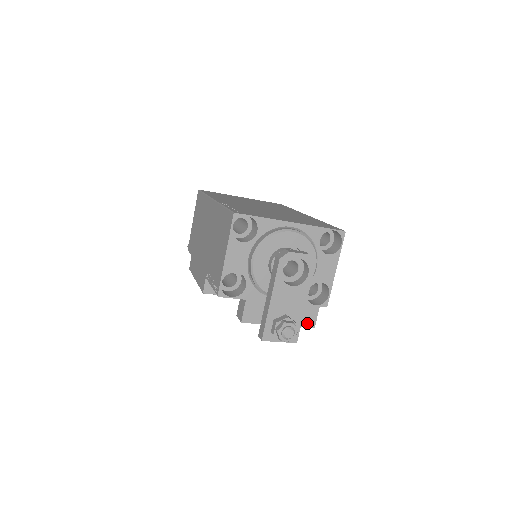
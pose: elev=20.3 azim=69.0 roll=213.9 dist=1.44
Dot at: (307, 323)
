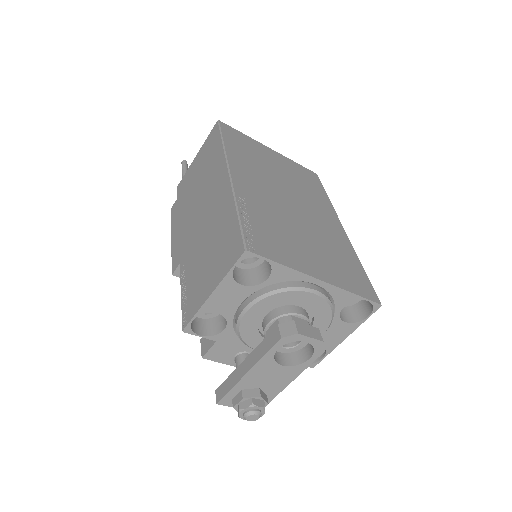
Dot at: occluded
